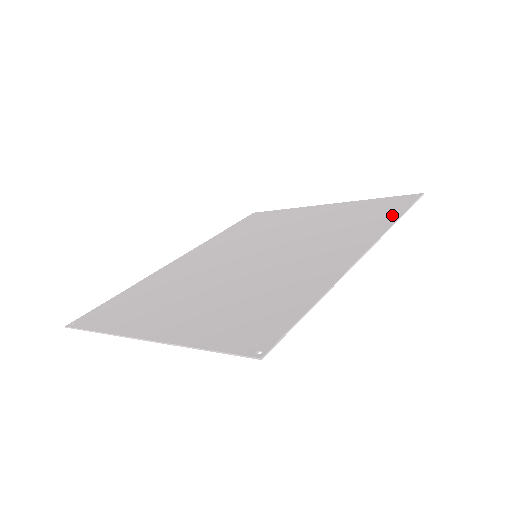
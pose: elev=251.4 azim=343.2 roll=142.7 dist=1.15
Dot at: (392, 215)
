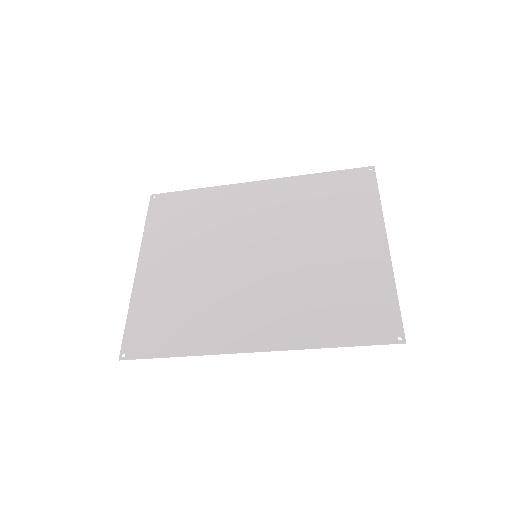
Dot at: (338, 337)
